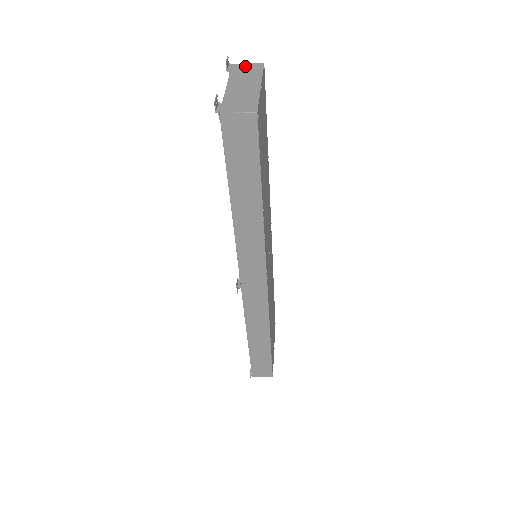
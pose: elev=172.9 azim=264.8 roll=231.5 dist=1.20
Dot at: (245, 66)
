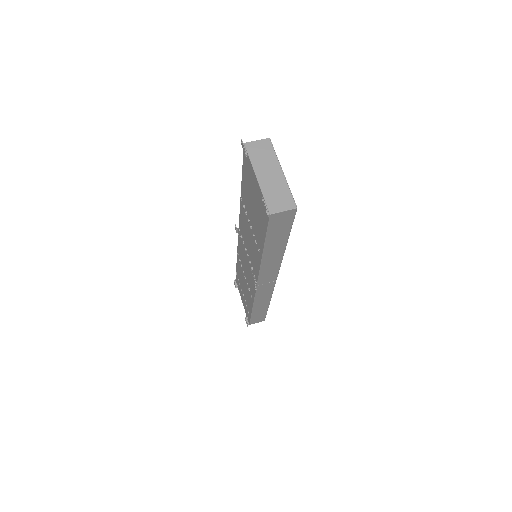
Dot at: (257, 145)
